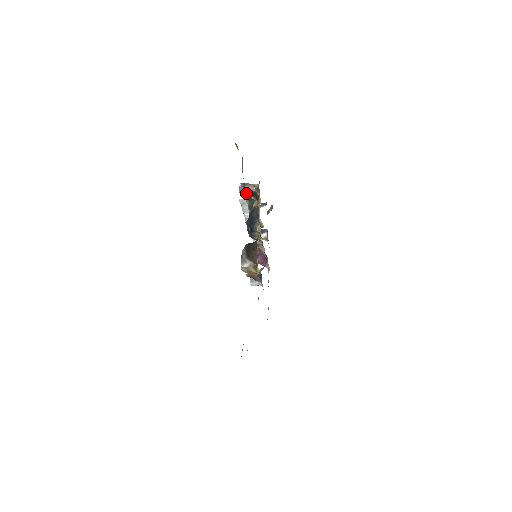
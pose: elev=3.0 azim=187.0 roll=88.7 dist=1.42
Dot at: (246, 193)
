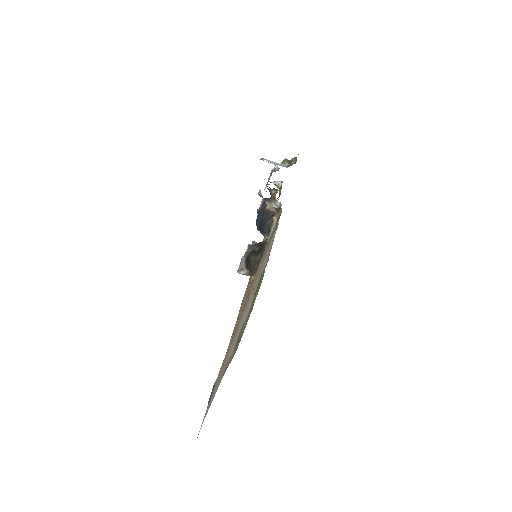
Dot at: occluded
